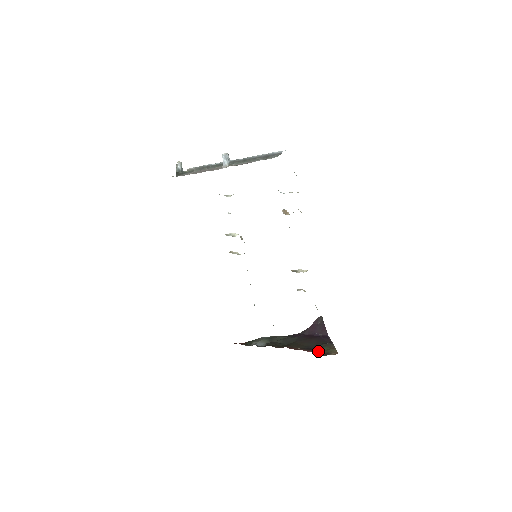
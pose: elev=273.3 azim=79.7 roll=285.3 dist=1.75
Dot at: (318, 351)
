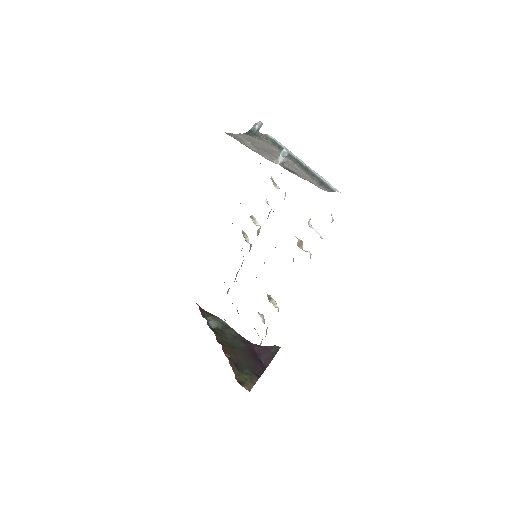
Dot at: (239, 374)
